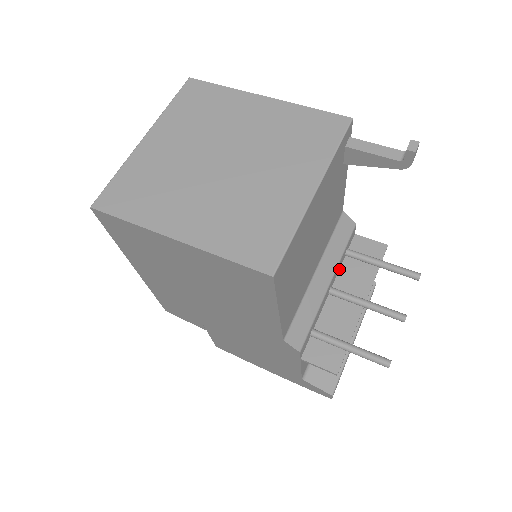
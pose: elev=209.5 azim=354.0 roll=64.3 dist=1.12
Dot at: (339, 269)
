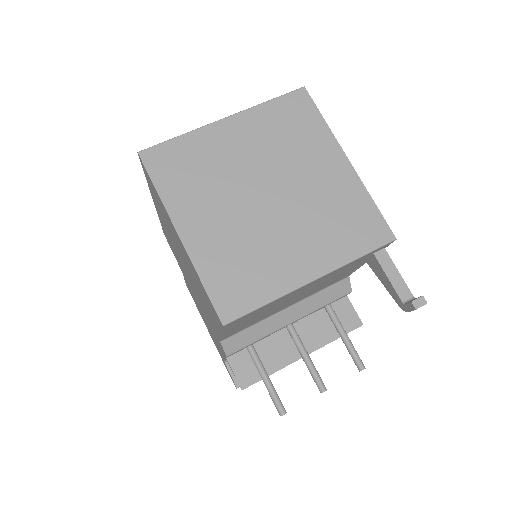
Dot at: (311, 314)
